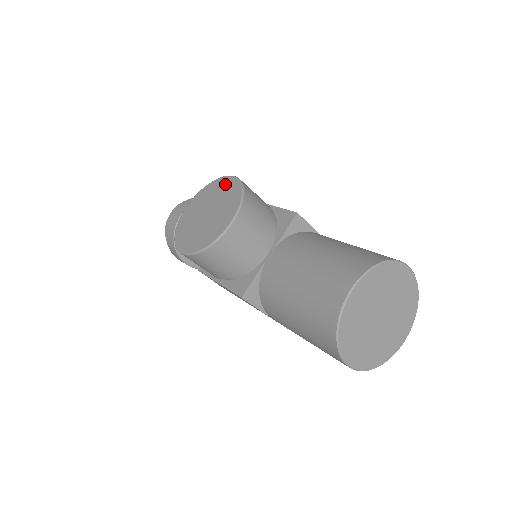
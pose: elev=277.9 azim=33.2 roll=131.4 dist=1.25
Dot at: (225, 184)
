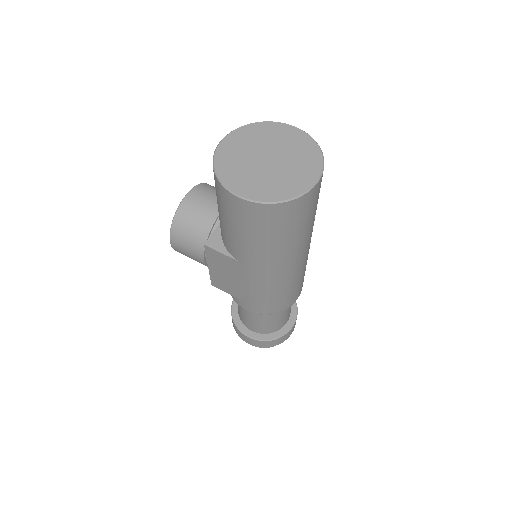
Dot at: occluded
